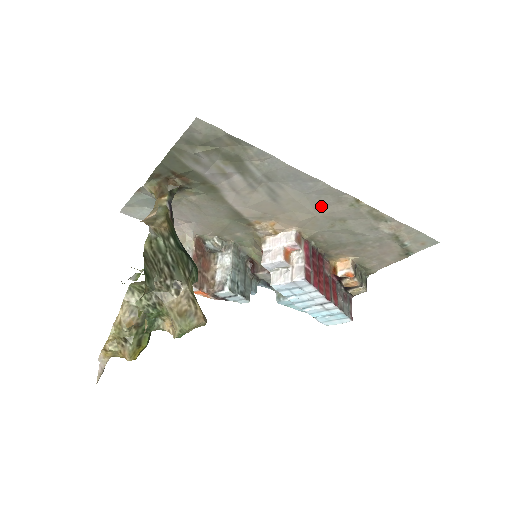
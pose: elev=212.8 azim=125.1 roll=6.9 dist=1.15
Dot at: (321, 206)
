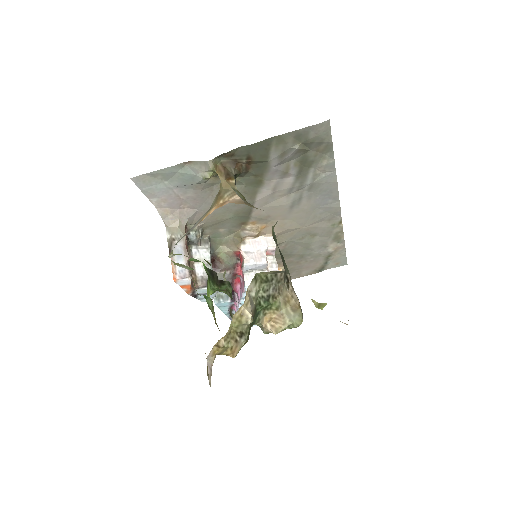
Dot at: (315, 220)
